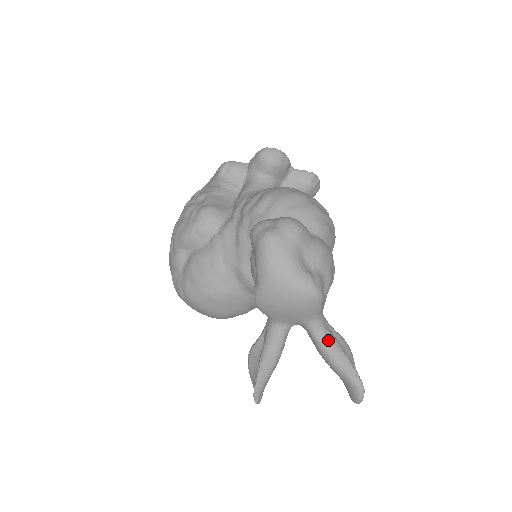
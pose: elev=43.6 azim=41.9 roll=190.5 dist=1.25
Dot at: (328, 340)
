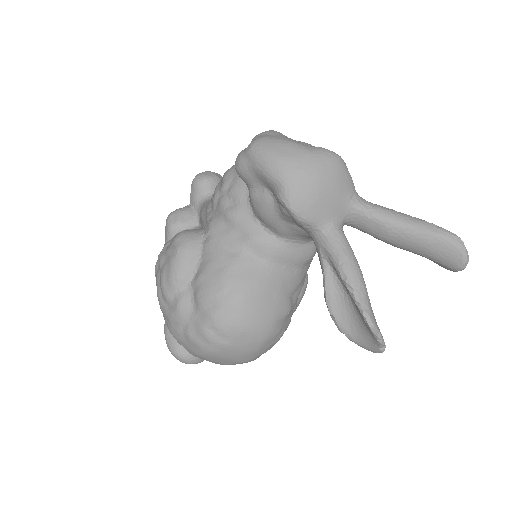
Dot at: (383, 209)
